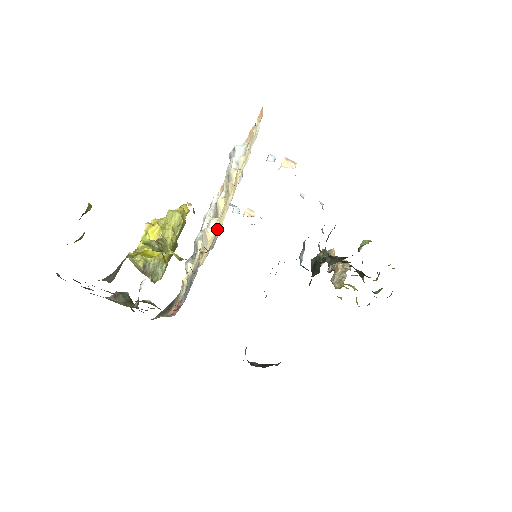
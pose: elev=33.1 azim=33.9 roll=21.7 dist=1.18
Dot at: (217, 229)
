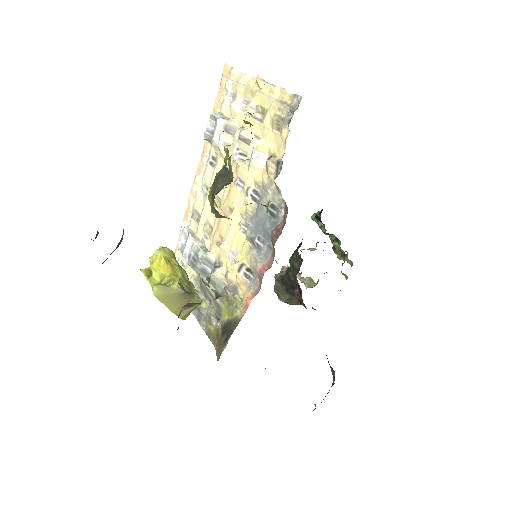
Dot at: (284, 102)
